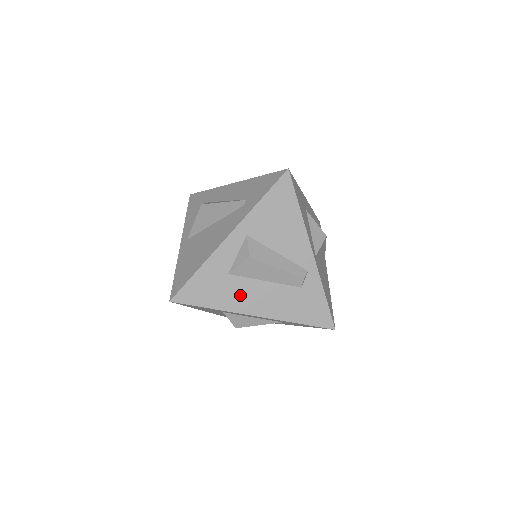
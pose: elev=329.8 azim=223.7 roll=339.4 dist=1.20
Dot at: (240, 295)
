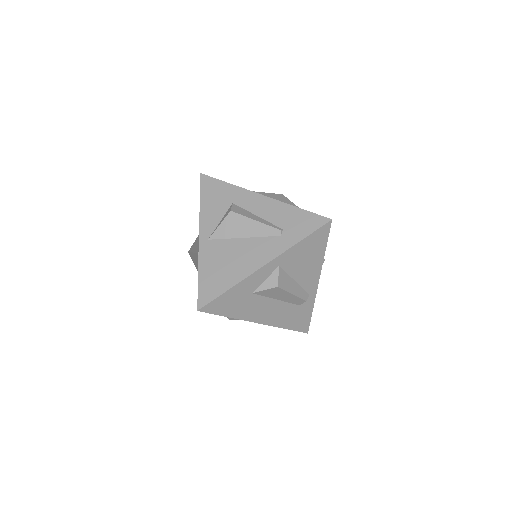
Dot at: (254, 308)
